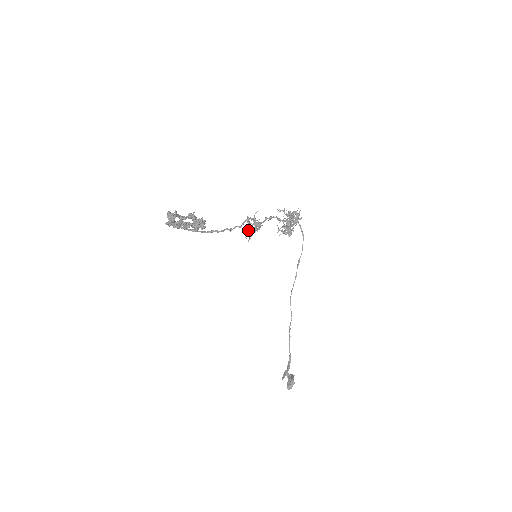
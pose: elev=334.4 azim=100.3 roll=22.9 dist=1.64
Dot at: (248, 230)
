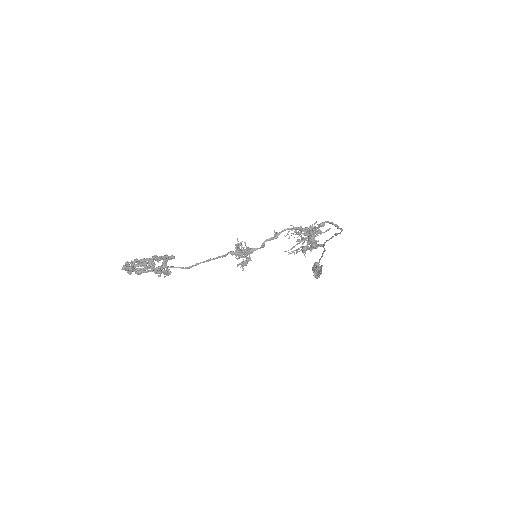
Dot at: (236, 254)
